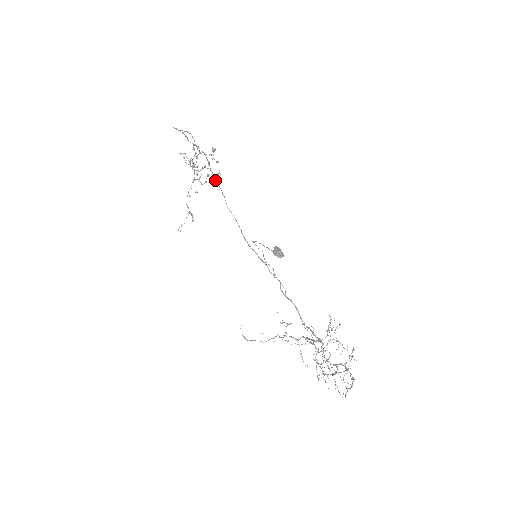
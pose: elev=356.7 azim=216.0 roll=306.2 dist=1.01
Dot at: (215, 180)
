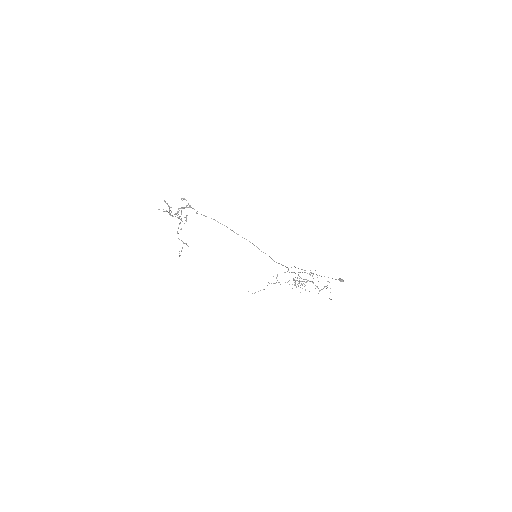
Dot at: occluded
